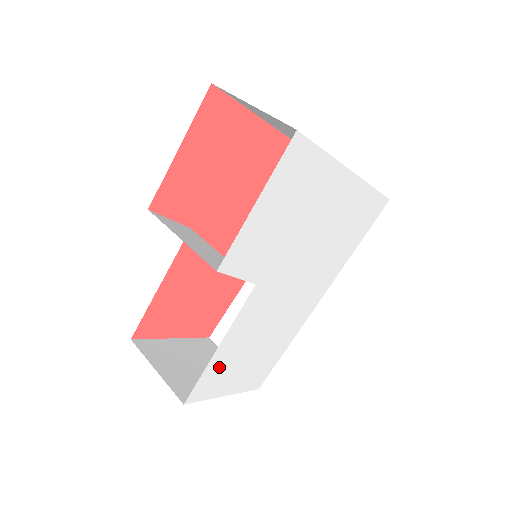
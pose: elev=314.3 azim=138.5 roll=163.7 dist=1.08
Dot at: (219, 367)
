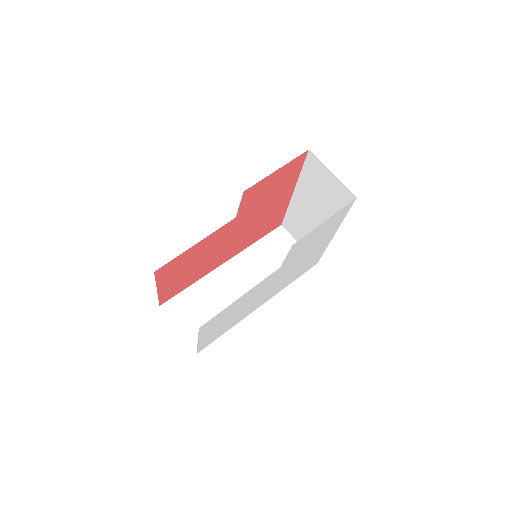
Dot at: (224, 313)
